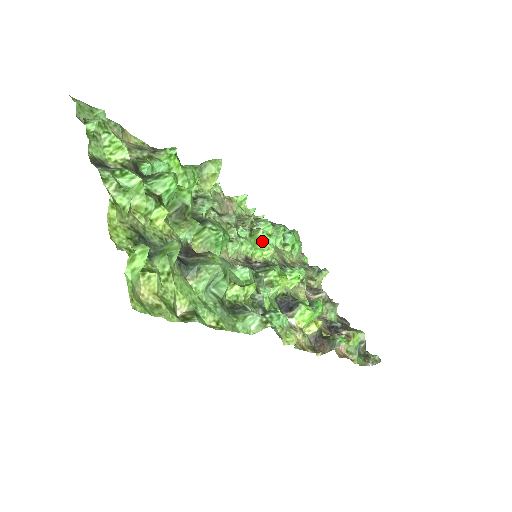
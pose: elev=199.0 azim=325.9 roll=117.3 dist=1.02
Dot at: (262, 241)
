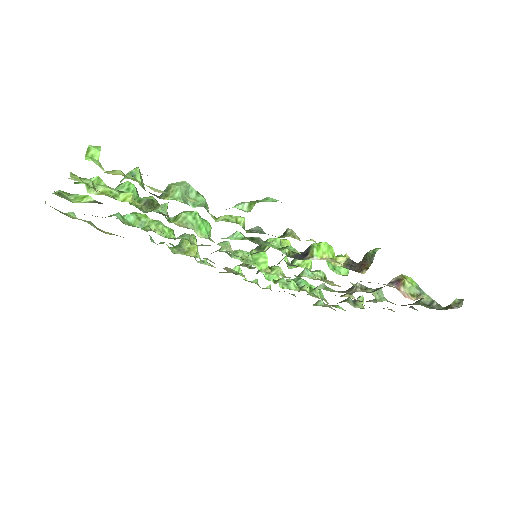
Dot at: (259, 255)
